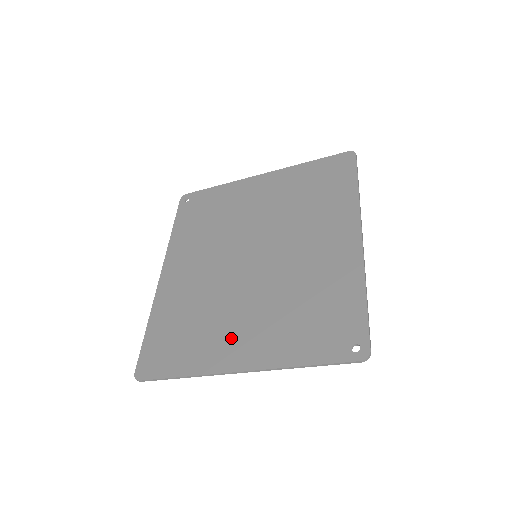
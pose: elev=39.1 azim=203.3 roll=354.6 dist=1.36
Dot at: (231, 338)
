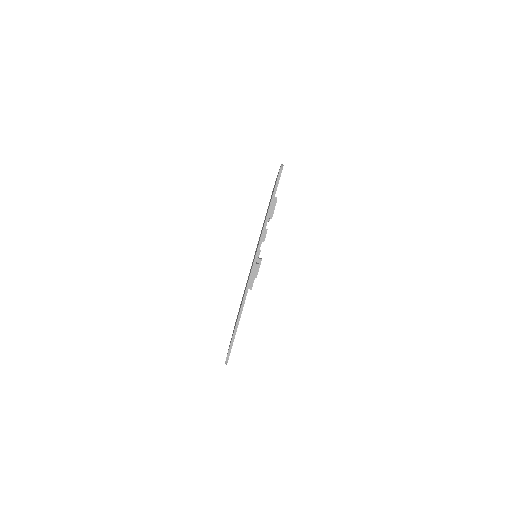
Dot at: occluded
